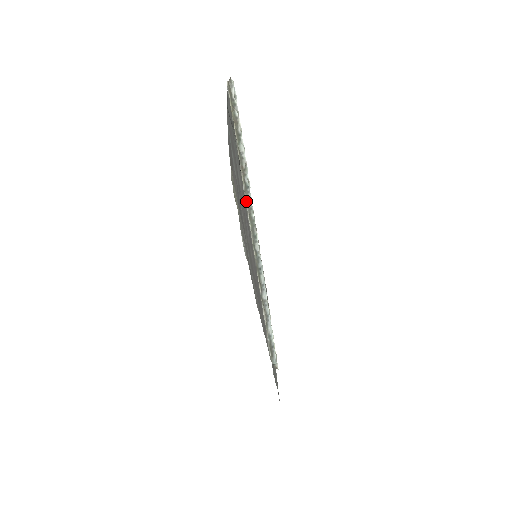
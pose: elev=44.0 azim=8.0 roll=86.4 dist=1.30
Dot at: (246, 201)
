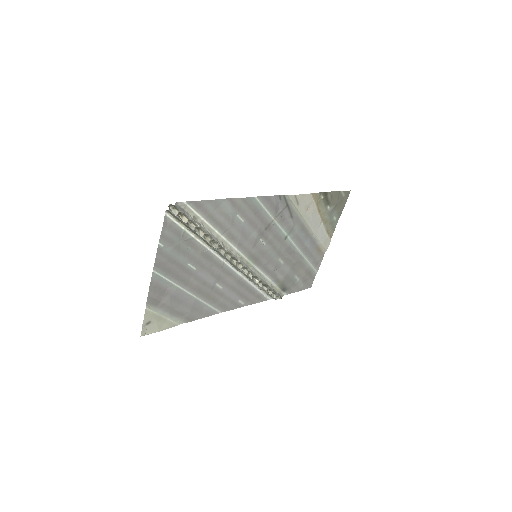
Dot at: (220, 255)
